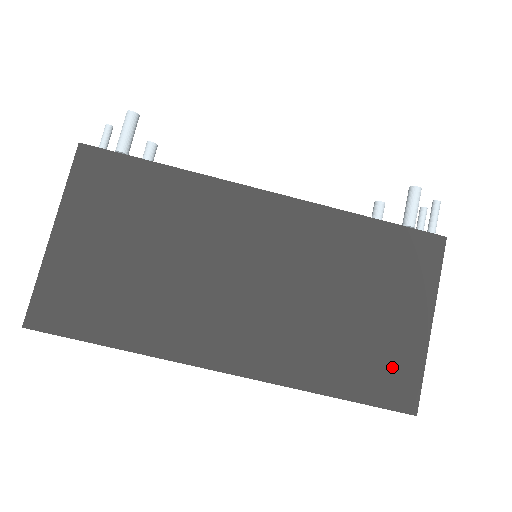
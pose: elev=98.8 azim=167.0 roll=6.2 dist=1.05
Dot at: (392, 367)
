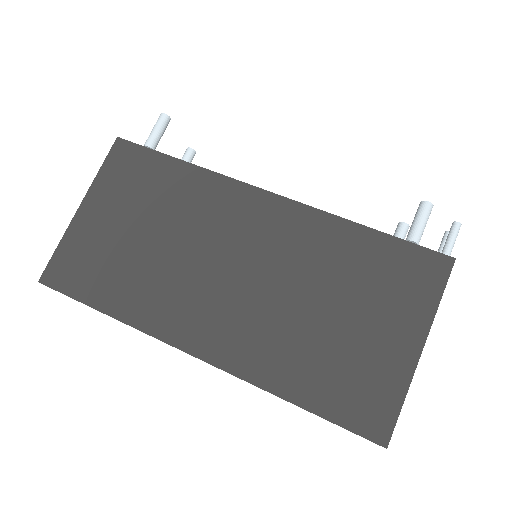
Dot at: (367, 387)
